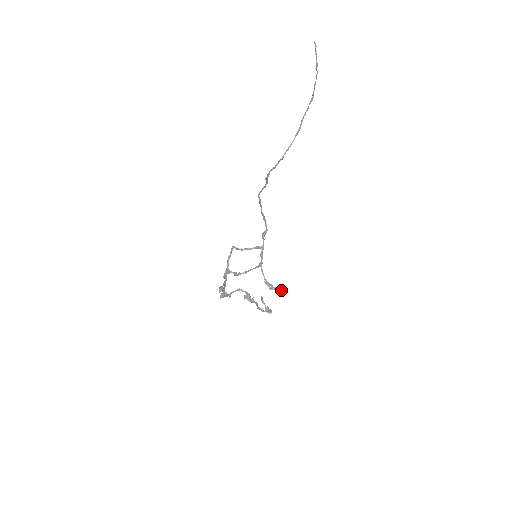
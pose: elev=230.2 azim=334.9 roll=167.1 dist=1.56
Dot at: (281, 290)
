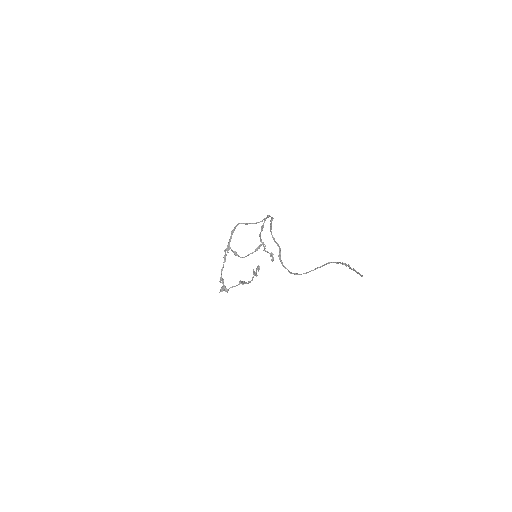
Dot at: (272, 259)
